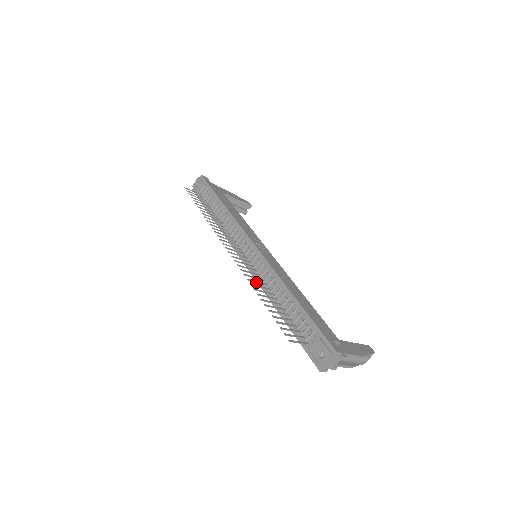
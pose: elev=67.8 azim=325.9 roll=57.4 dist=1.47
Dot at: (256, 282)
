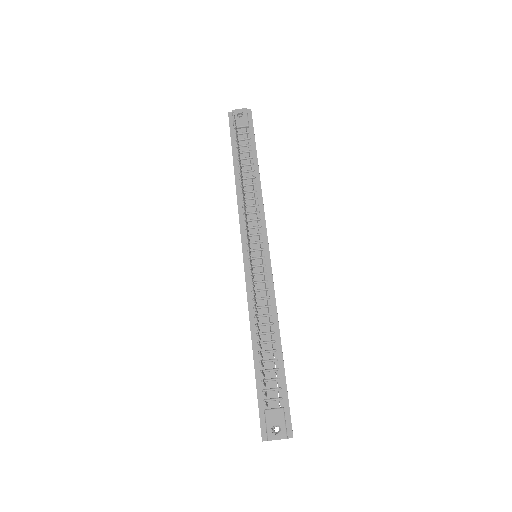
Dot at: (255, 299)
